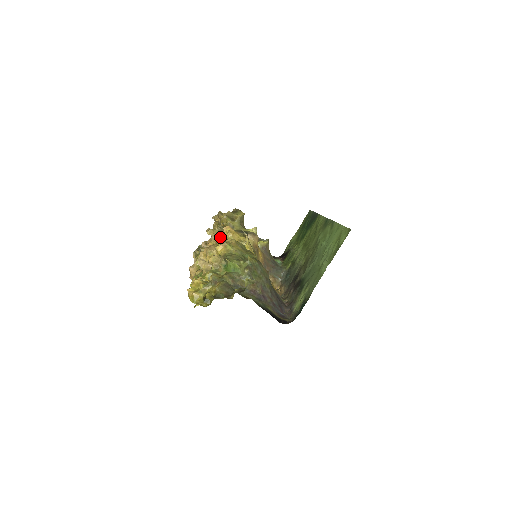
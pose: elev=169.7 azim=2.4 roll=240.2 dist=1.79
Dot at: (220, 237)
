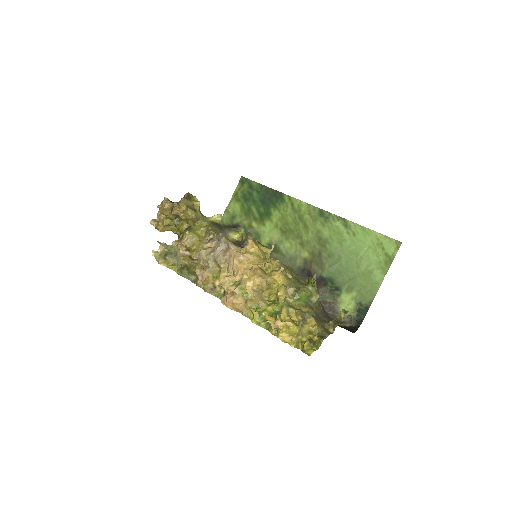
Dot at: (252, 256)
